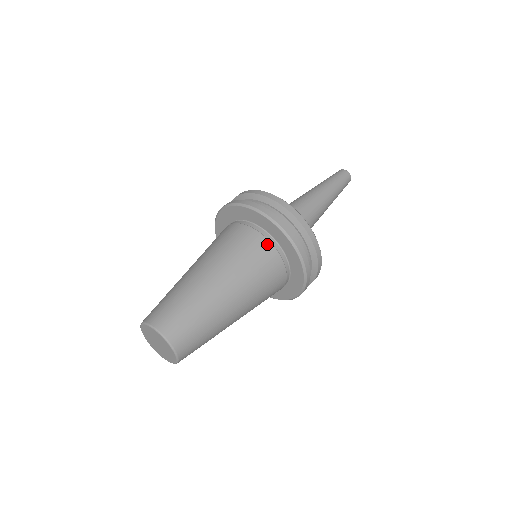
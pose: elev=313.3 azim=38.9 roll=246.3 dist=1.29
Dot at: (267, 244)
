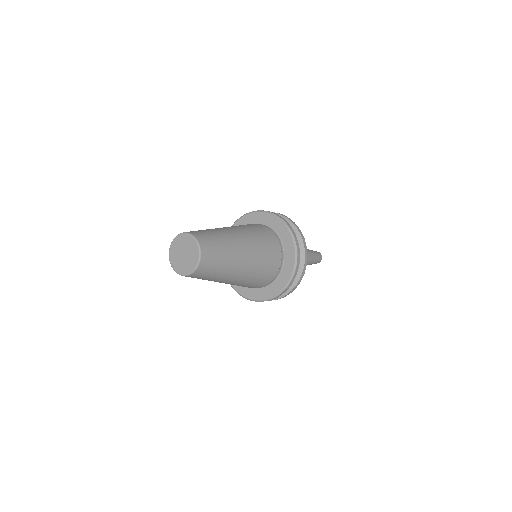
Dot at: (262, 225)
